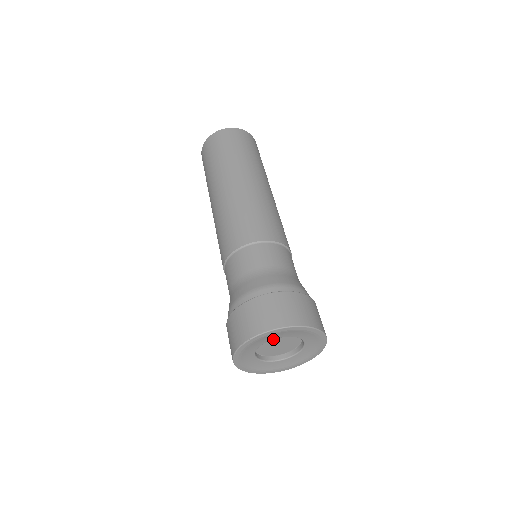
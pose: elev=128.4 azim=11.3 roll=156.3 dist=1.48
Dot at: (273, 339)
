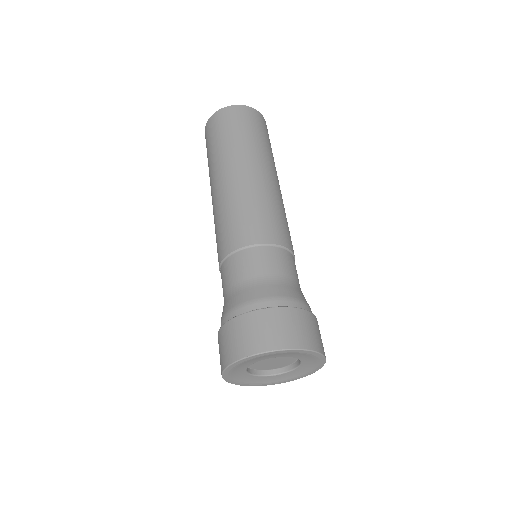
Dot at: (275, 357)
